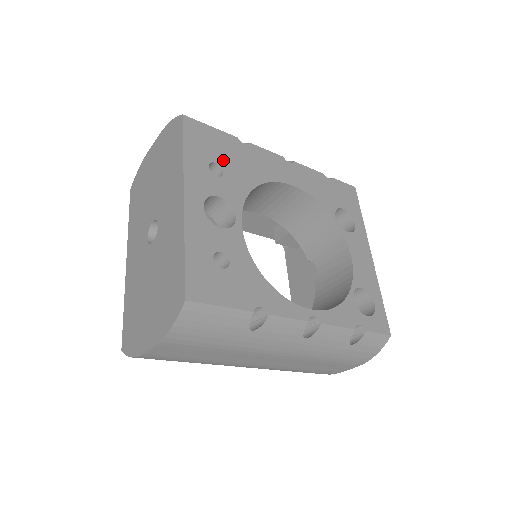
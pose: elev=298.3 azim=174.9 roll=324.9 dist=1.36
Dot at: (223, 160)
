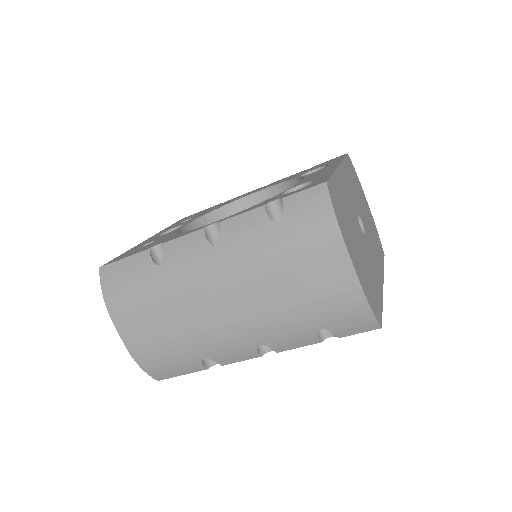
Dot at: occluded
